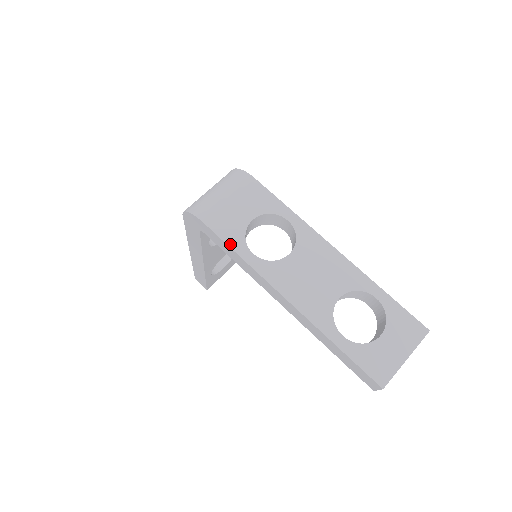
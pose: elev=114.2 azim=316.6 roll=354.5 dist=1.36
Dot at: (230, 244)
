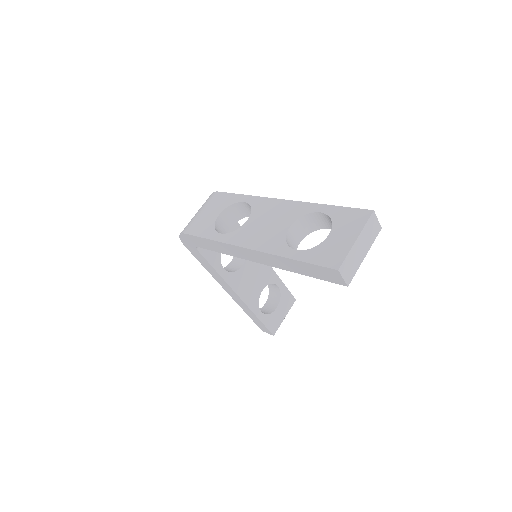
Dot at: (204, 236)
